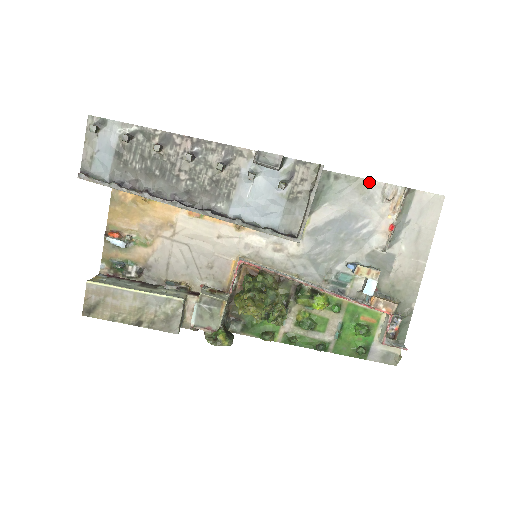
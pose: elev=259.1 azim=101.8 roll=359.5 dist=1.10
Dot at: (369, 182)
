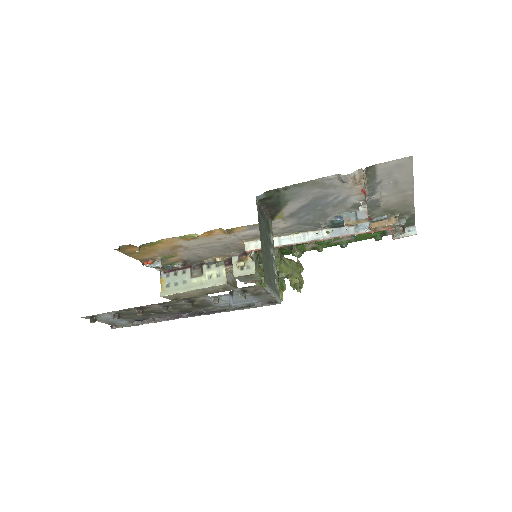
Dot at: (321, 179)
